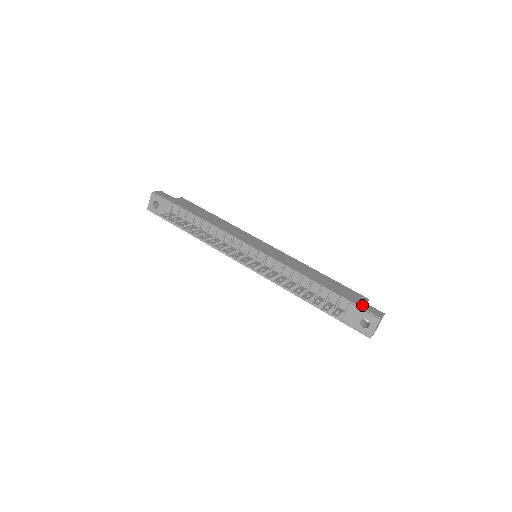
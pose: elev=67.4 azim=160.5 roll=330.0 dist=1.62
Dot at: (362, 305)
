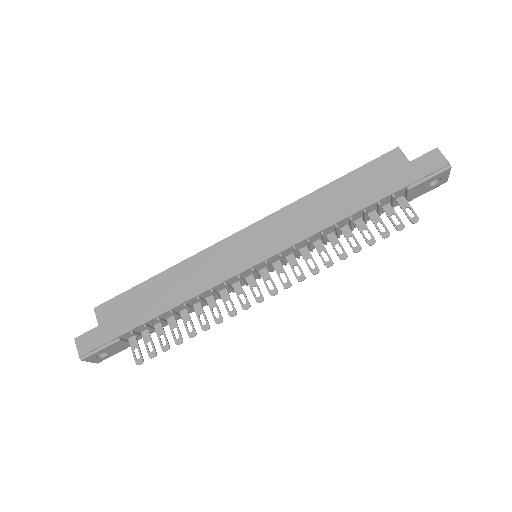
Dot at: (416, 173)
